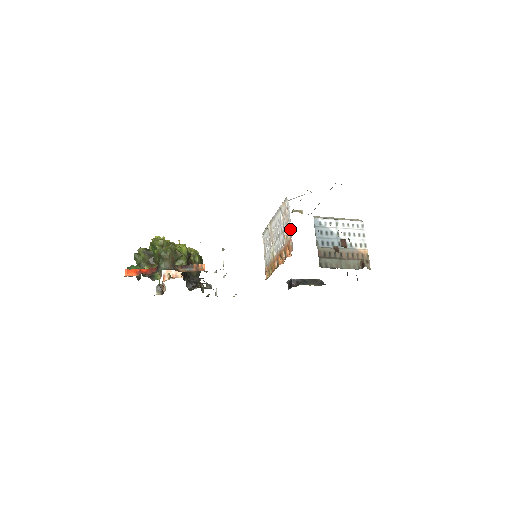
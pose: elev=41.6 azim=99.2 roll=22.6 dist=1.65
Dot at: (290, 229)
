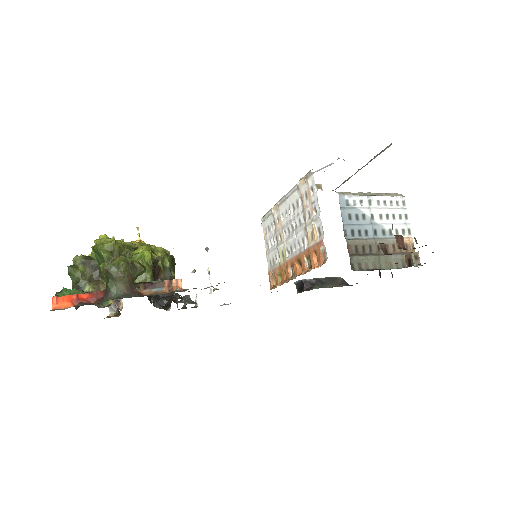
Dot at: (319, 224)
